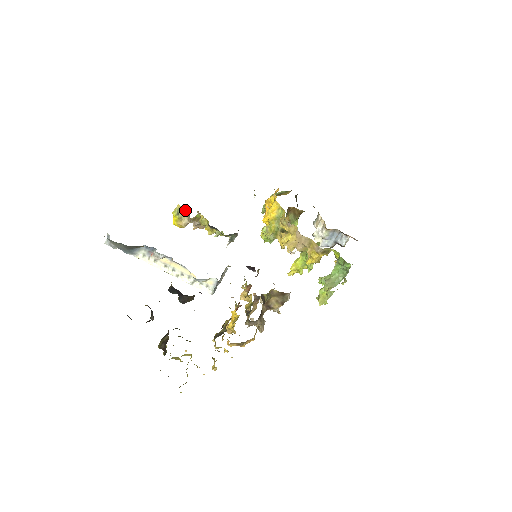
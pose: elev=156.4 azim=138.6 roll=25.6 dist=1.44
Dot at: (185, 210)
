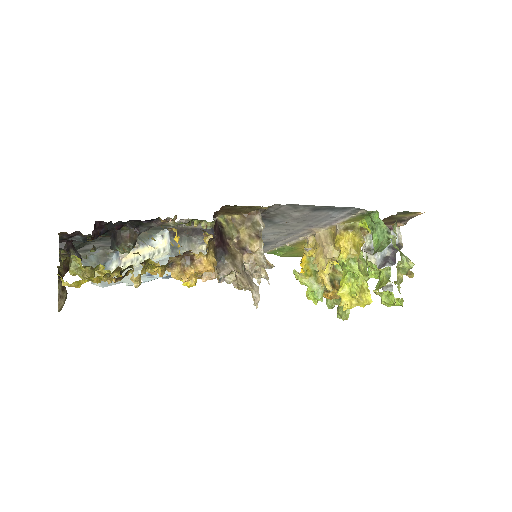
Dot at: occluded
